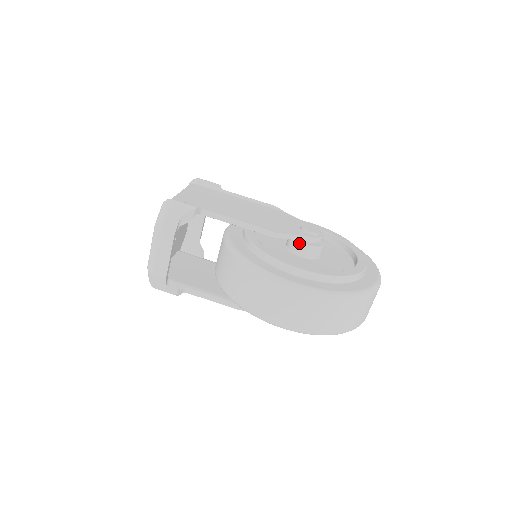
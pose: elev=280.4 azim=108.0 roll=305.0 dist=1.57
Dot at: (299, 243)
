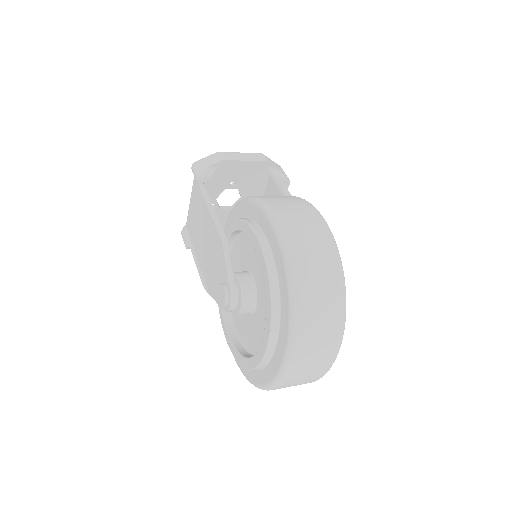
Dot at: occluded
